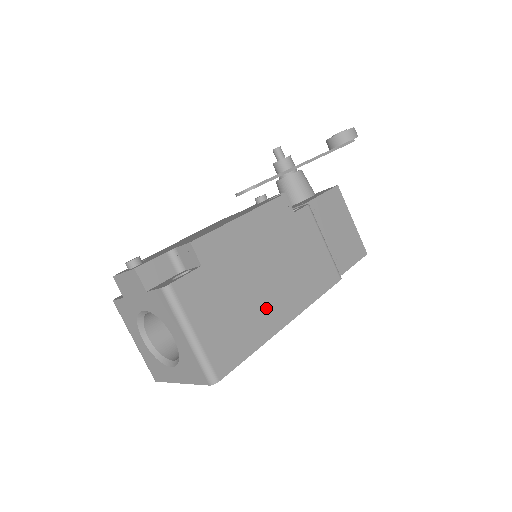
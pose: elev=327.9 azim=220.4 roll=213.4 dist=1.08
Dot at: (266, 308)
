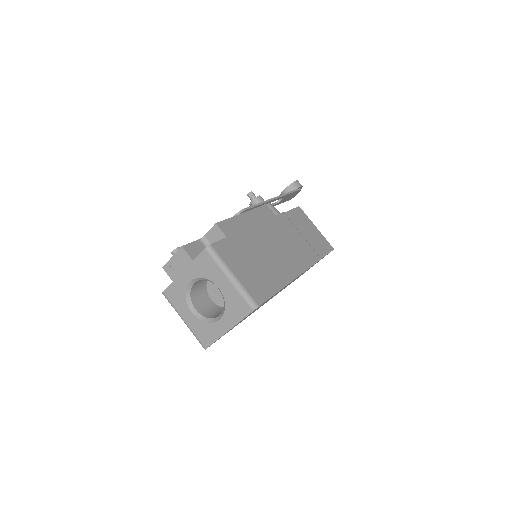
Dot at: (276, 268)
